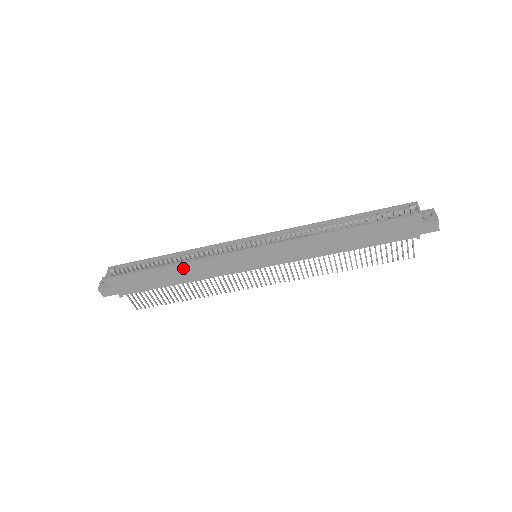
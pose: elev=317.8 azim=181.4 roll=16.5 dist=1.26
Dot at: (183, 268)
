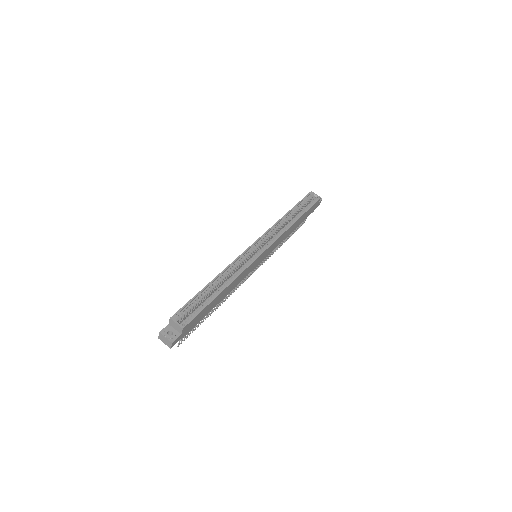
Dot at: (230, 286)
